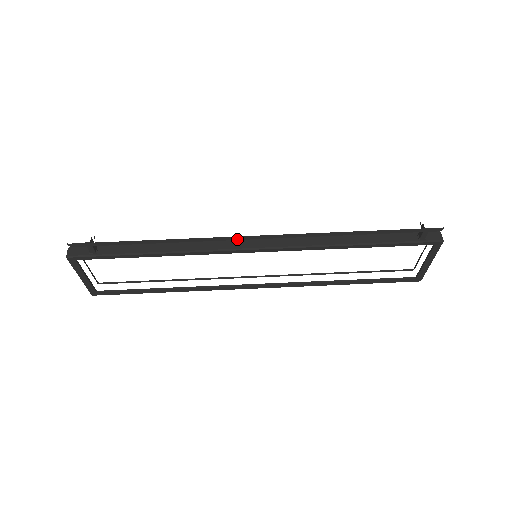
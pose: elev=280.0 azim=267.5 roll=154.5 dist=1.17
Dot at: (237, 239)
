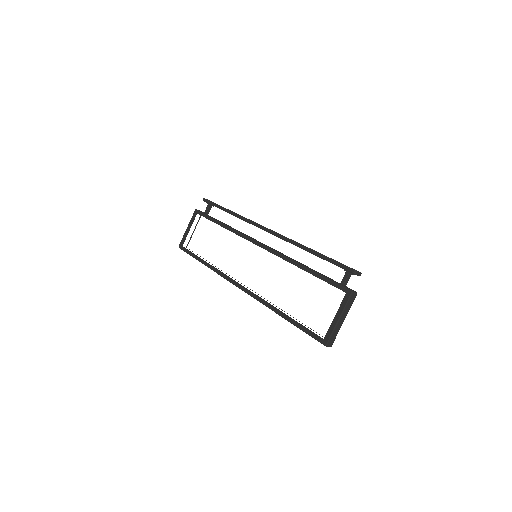
Dot at: occluded
